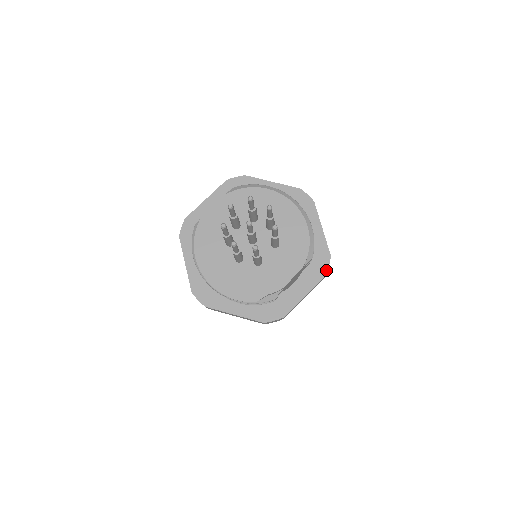
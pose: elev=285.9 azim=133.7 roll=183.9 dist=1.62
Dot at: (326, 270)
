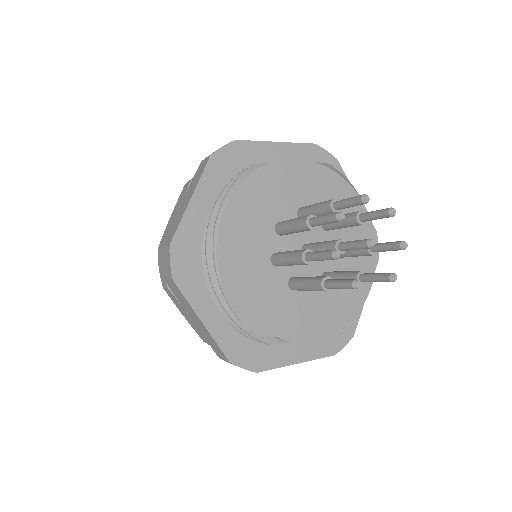
Dot at: (339, 349)
